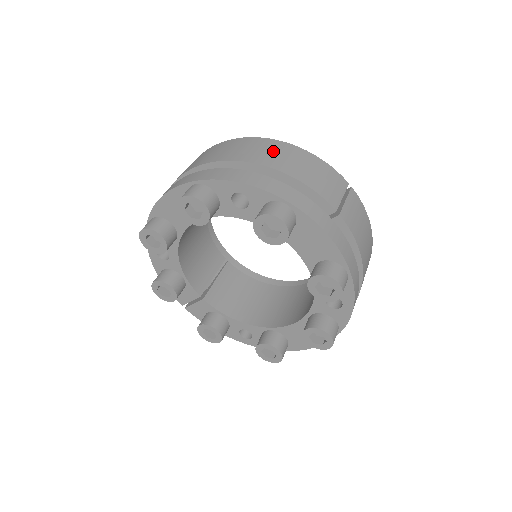
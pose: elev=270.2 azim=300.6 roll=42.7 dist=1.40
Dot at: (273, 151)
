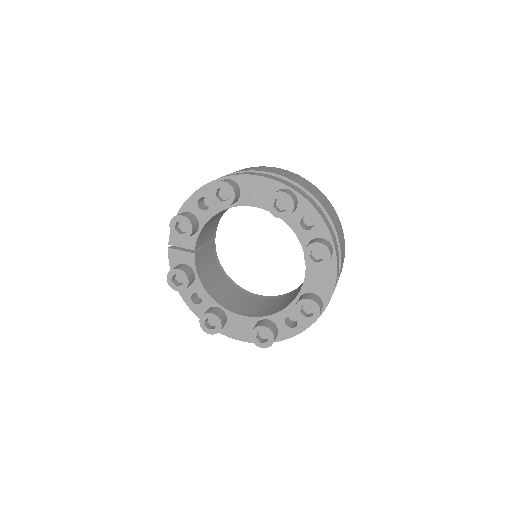
Dot at: (331, 210)
